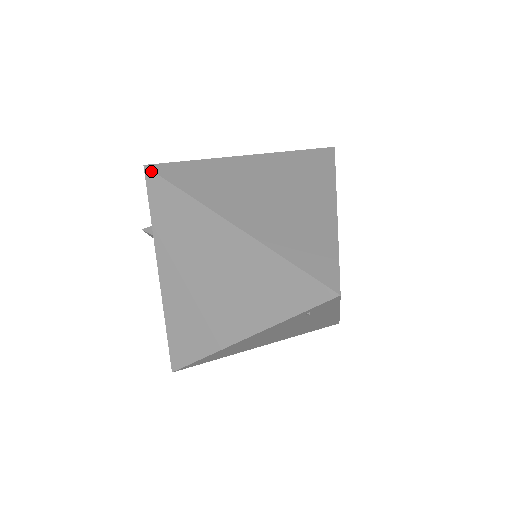
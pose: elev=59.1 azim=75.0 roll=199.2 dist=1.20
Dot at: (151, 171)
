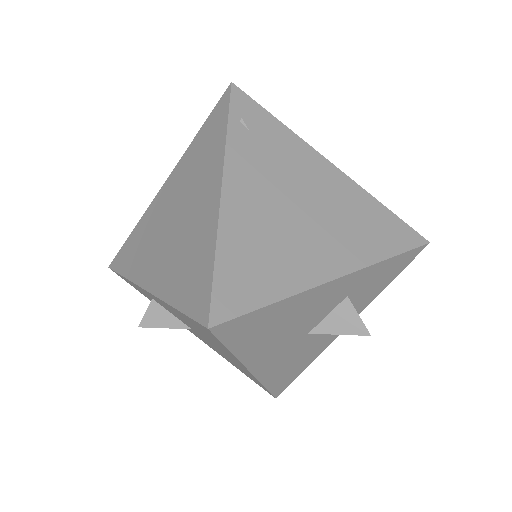
Dot at: (113, 261)
